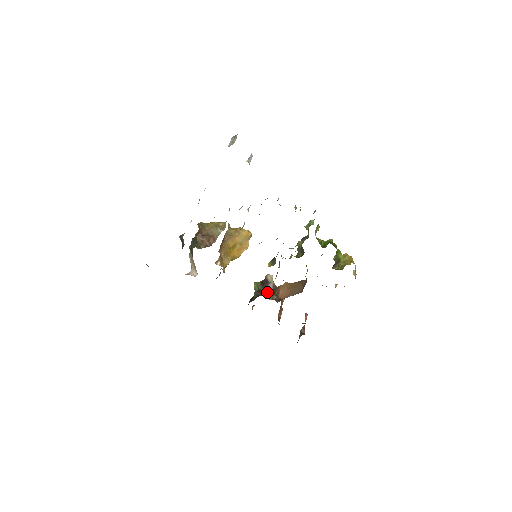
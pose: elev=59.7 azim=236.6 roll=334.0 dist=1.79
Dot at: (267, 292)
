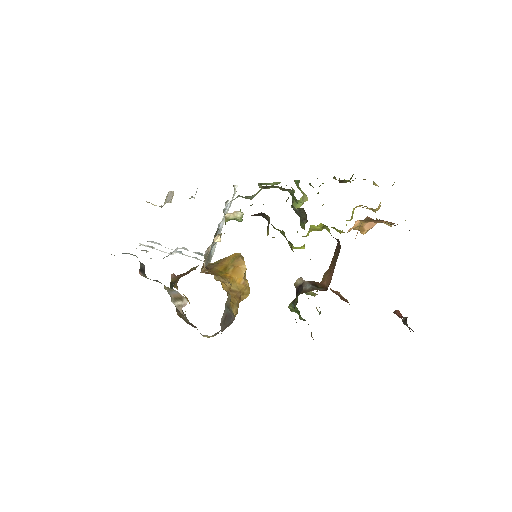
Dot at: (306, 290)
